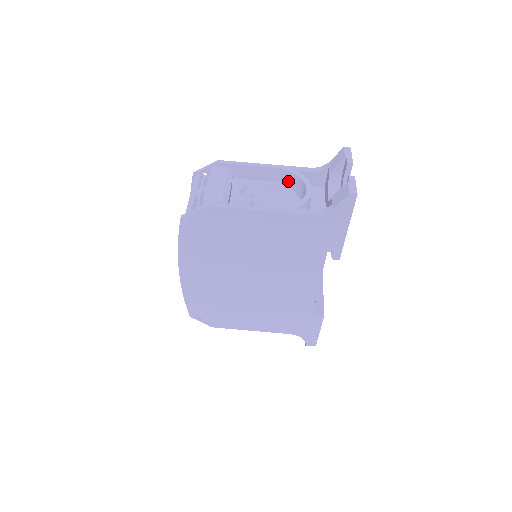
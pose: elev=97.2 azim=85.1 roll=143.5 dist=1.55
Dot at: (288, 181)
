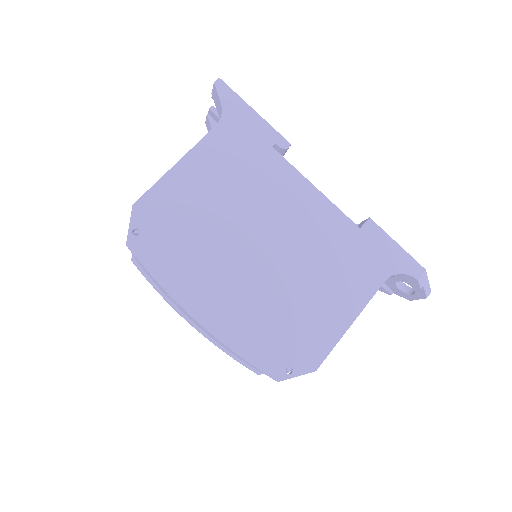
Dot at: occluded
